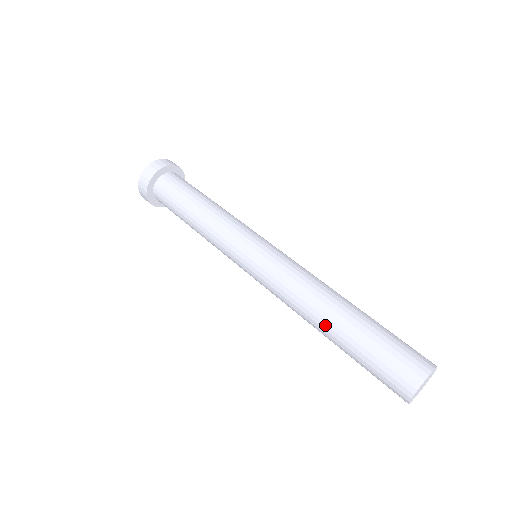
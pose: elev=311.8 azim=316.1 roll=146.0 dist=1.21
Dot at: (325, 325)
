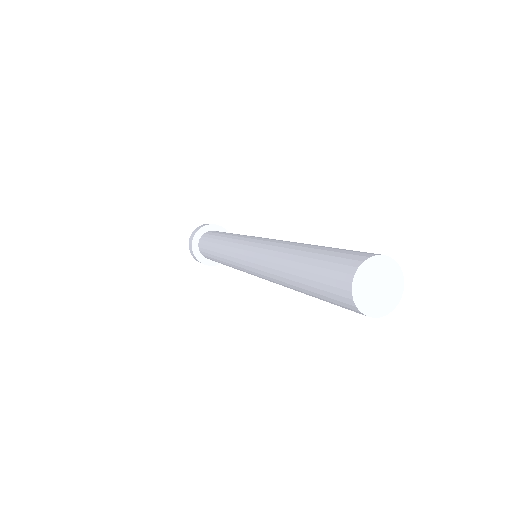
Dot at: (304, 244)
